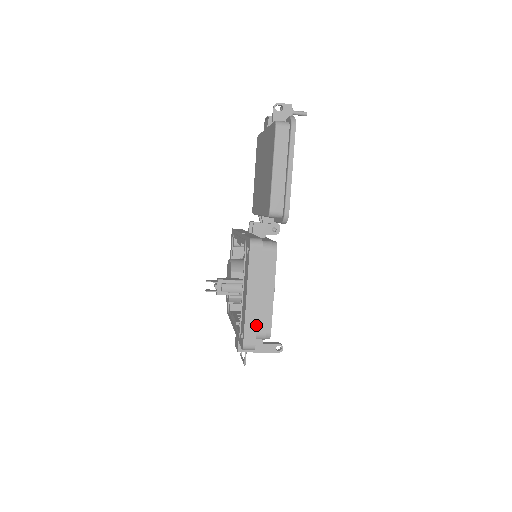
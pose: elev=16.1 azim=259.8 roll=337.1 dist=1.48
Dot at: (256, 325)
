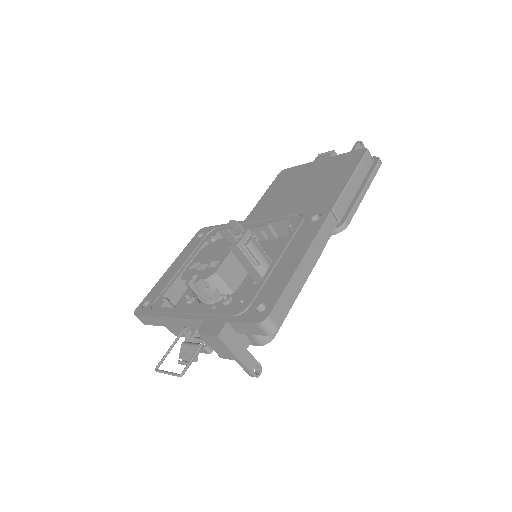
Dot at: (292, 302)
